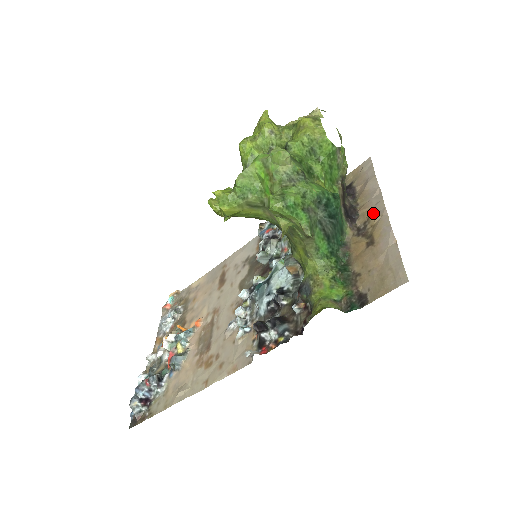
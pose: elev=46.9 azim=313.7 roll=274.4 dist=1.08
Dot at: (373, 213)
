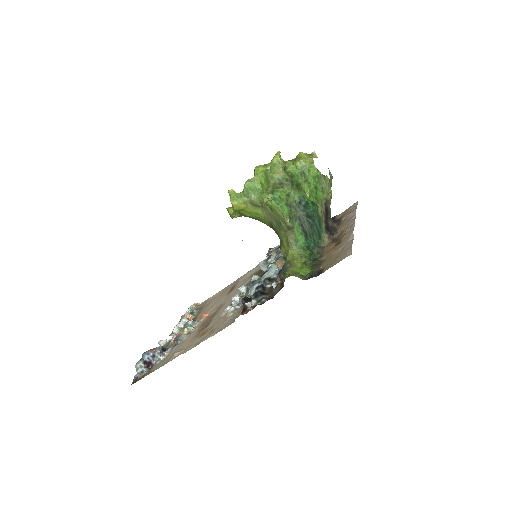
Dot at: (346, 228)
